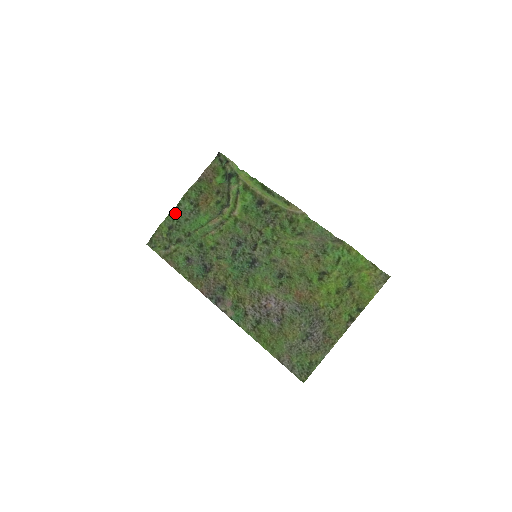
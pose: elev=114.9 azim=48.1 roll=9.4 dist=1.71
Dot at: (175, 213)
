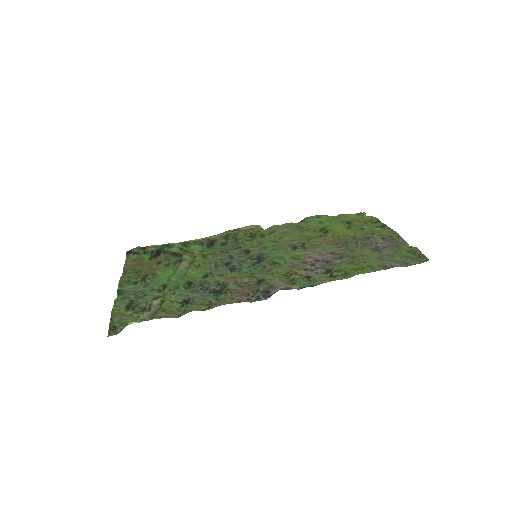
Dot at: (123, 295)
